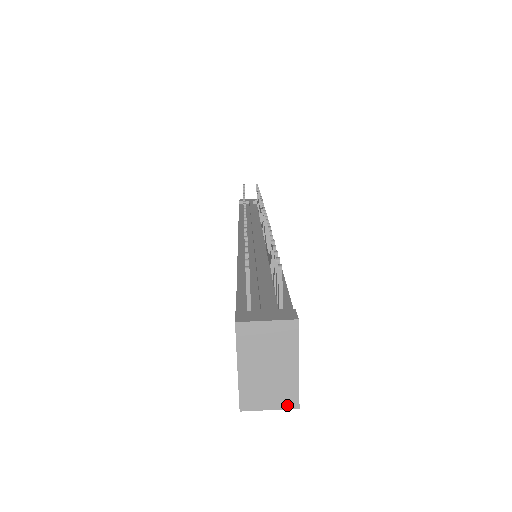
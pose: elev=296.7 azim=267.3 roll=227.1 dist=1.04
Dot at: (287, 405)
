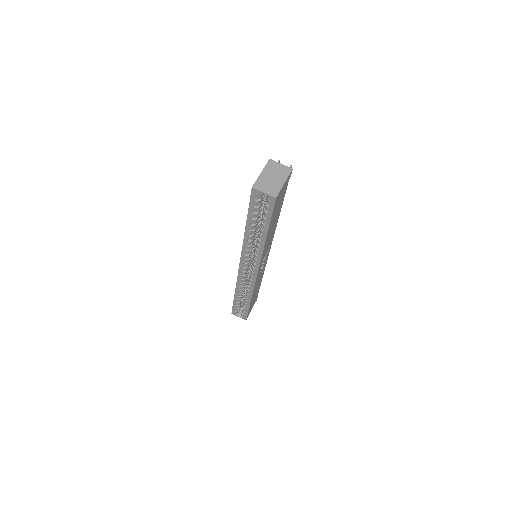
Dot at: (272, 194)
